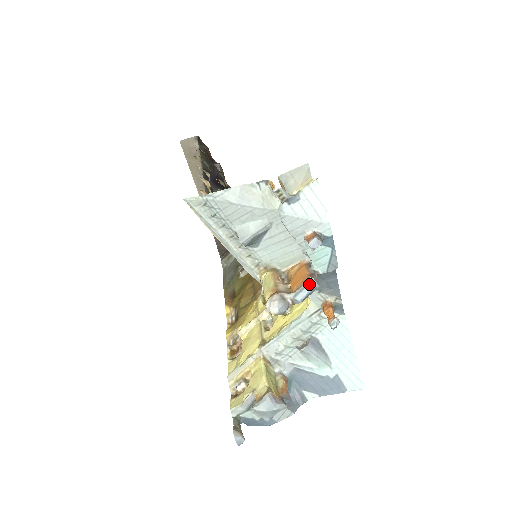
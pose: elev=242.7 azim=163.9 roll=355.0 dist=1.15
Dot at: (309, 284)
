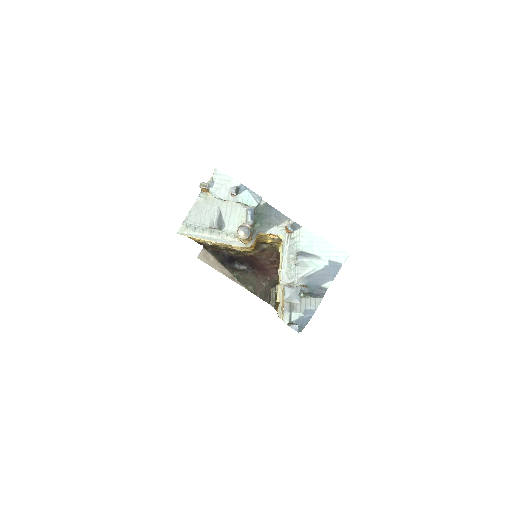
Dot at: (247, 210)
